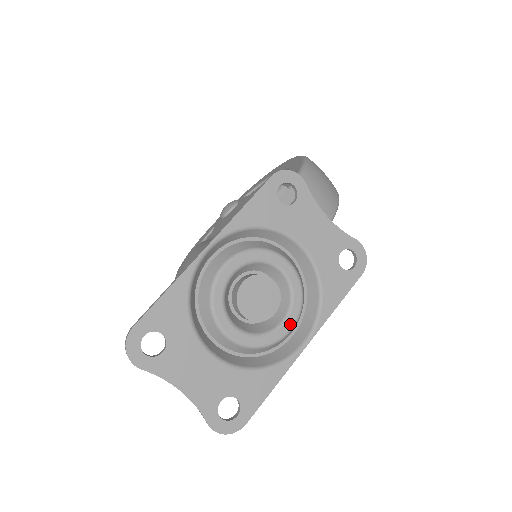
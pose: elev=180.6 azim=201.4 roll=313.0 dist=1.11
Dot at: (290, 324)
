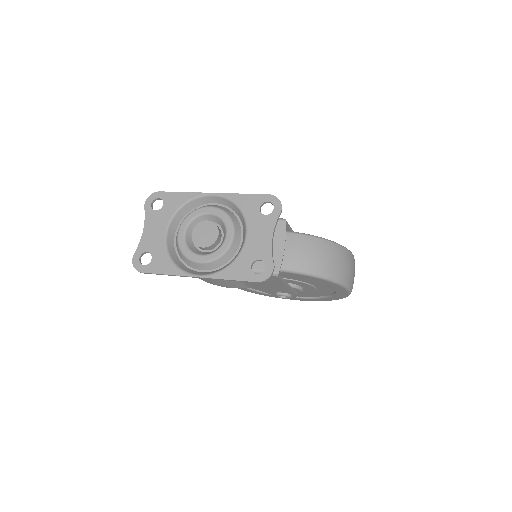
Dot at: (202, 259)
